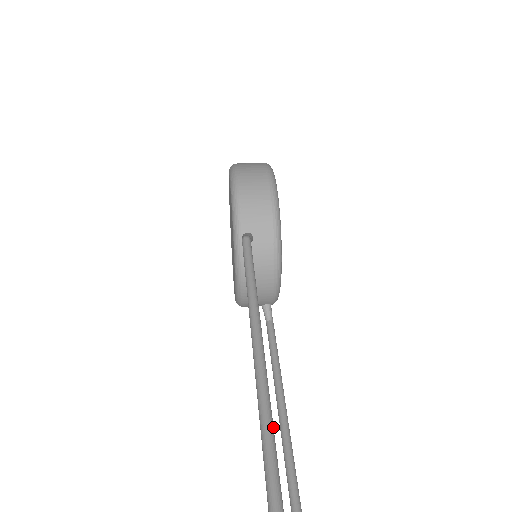
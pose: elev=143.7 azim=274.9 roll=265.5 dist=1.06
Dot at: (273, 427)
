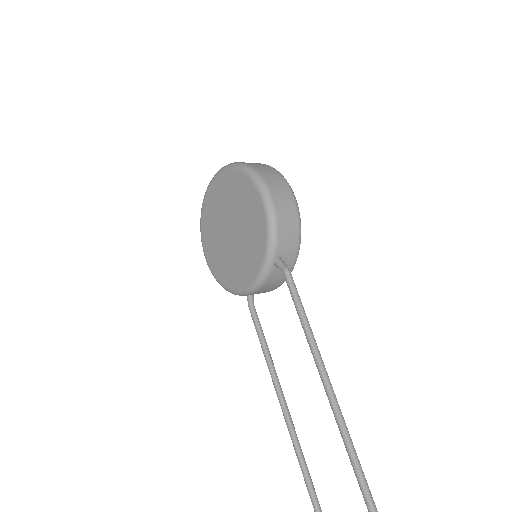
Dot at: occluded
